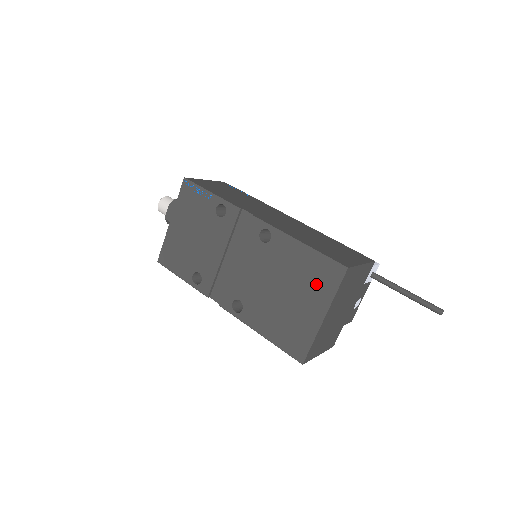
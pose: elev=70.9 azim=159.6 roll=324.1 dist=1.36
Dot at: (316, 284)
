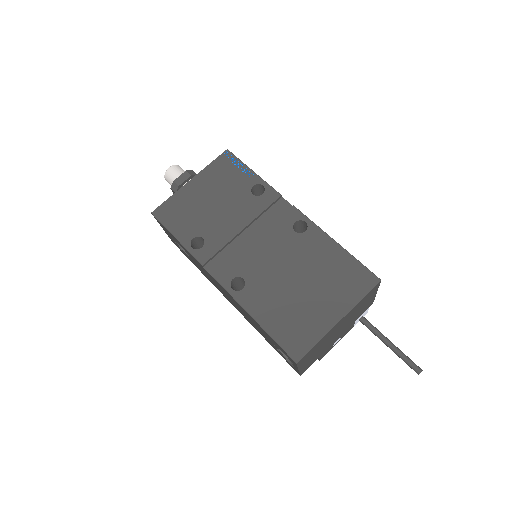
Dot at: (342, 285)
